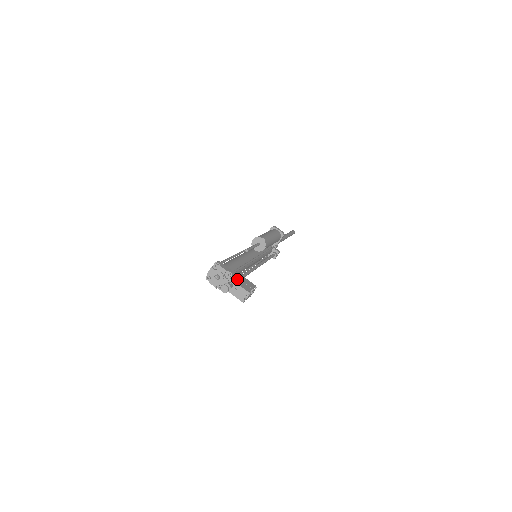
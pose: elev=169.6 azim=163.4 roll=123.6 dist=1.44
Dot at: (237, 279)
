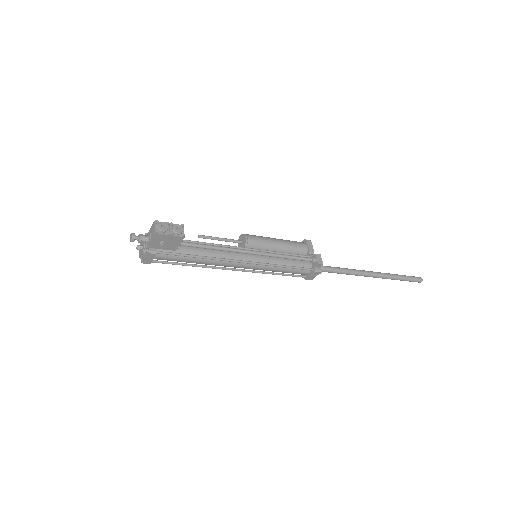
Dot at: occluded
